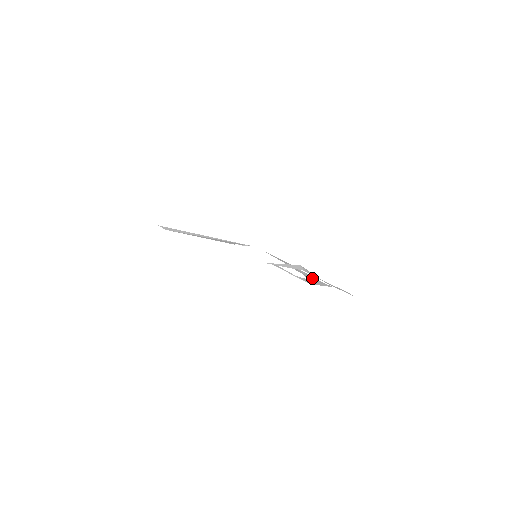
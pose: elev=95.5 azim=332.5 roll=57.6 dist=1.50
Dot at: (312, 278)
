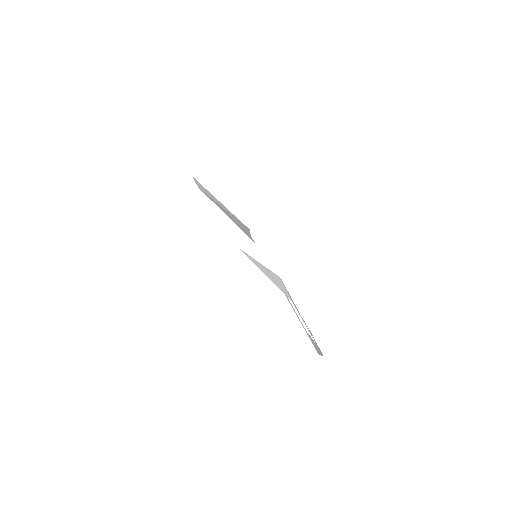
Dot at: occluded
